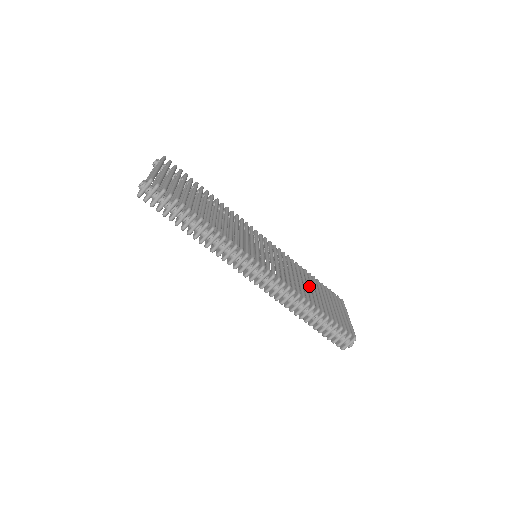
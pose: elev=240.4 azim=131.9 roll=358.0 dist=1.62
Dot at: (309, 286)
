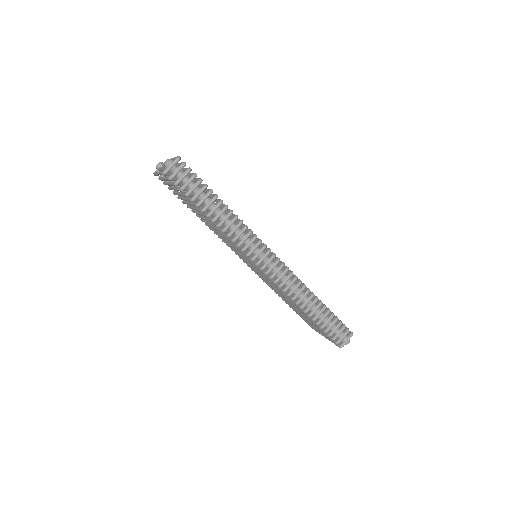
Dot at: occluded
